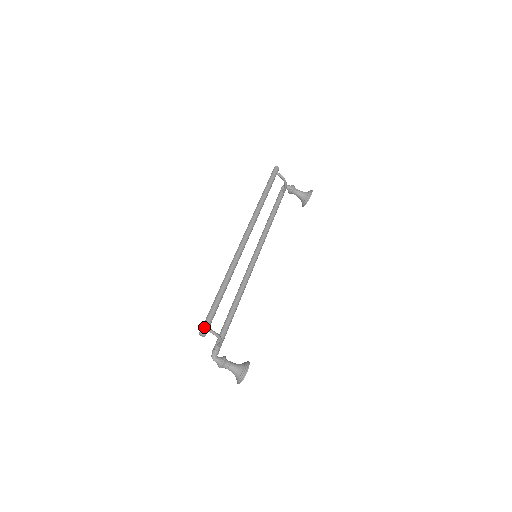
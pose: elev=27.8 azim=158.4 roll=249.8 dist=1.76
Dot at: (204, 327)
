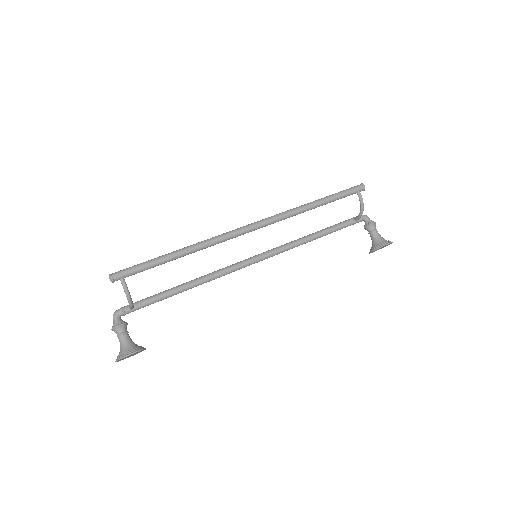
Dot at: (118, 272)
